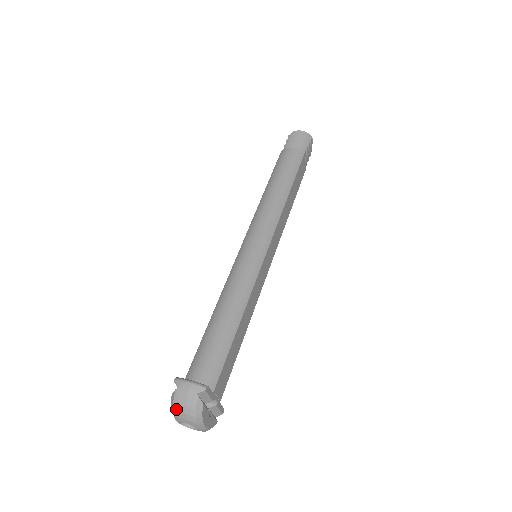
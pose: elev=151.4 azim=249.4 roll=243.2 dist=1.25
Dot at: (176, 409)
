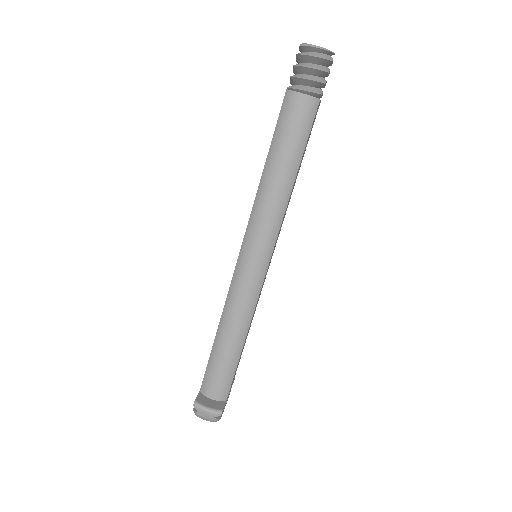
Dot at: occluded
